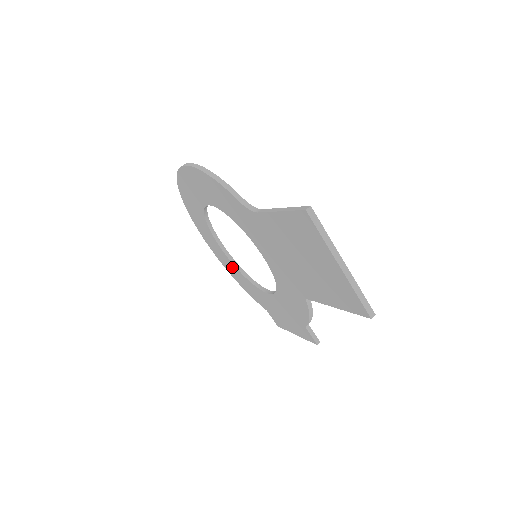
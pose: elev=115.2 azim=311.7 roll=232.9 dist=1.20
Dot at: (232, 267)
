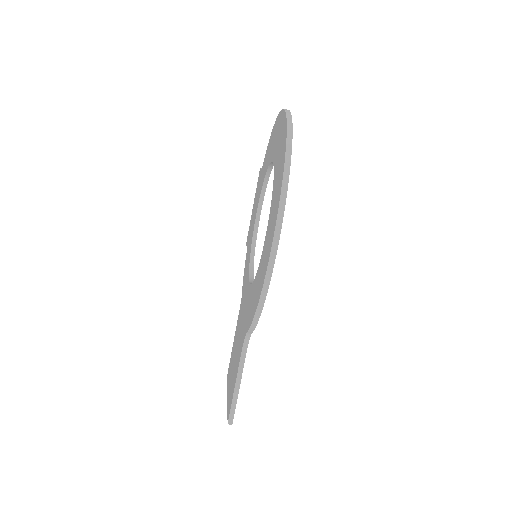
Dot at: (270, 153)
